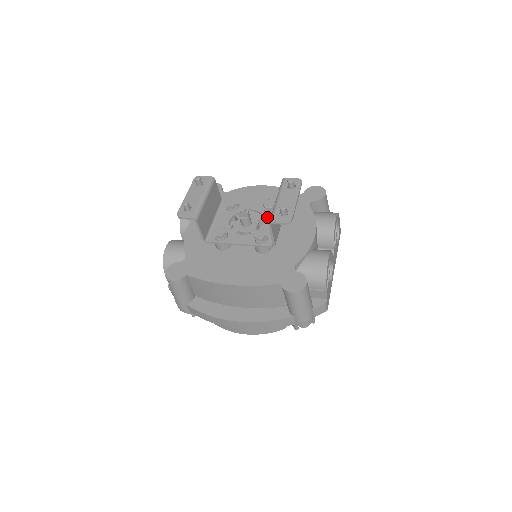
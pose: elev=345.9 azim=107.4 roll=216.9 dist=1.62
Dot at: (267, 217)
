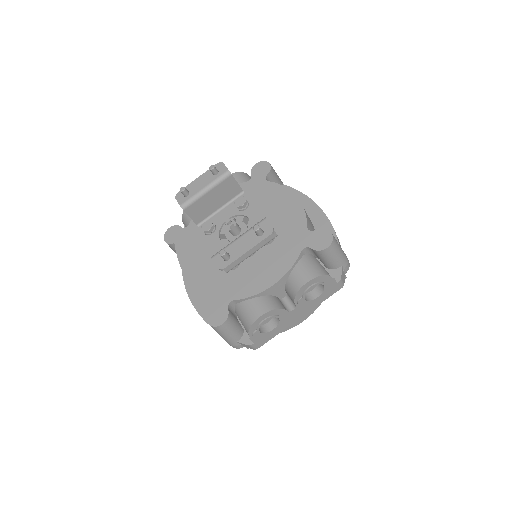
Dot at: occluded
